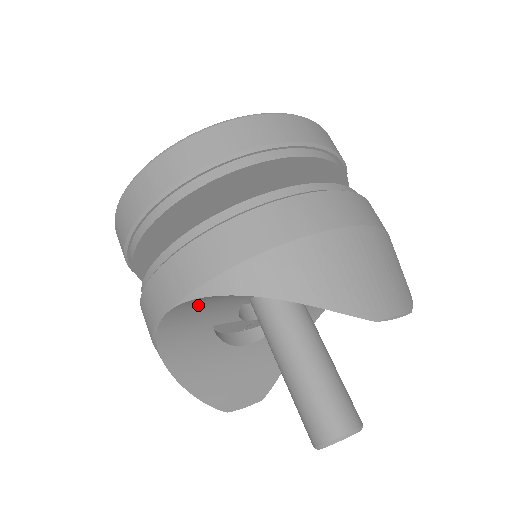
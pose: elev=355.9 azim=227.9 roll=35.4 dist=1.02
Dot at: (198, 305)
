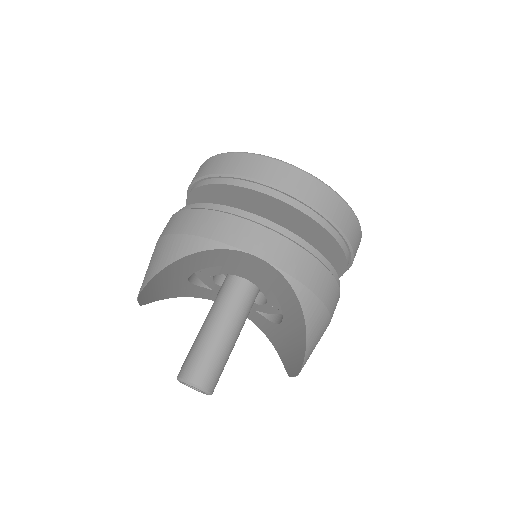
Dot at: (263, 269)
